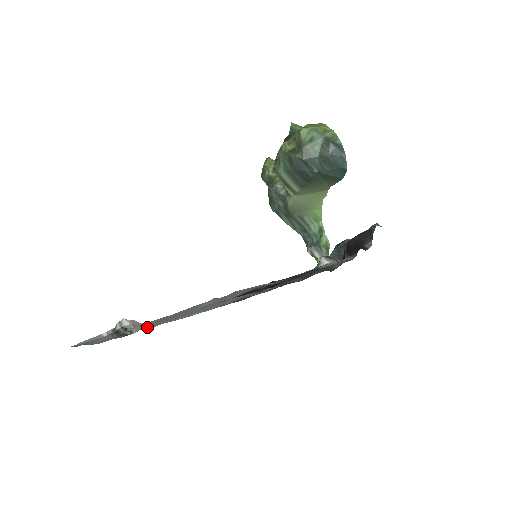
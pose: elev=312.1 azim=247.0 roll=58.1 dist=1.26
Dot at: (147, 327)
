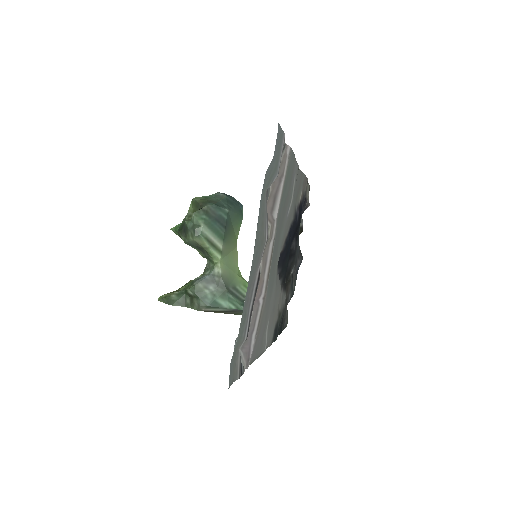
Dot at: (266, 279)
